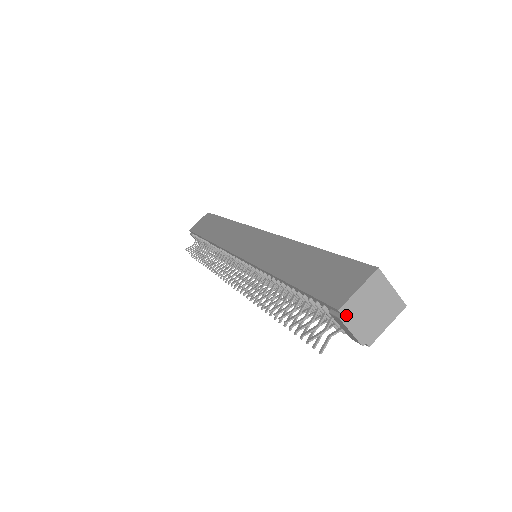
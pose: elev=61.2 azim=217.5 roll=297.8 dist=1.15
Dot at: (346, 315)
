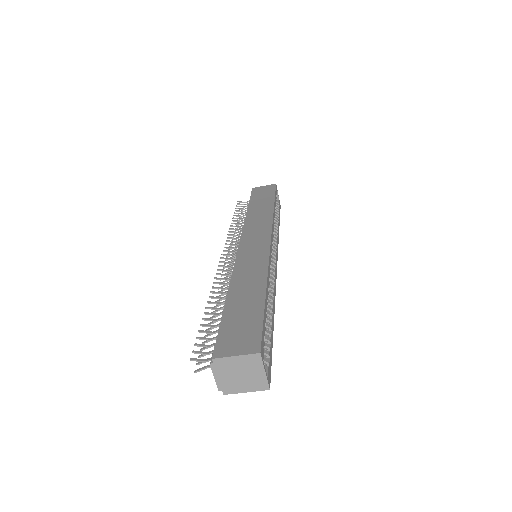
Dot at: (216, 365)
